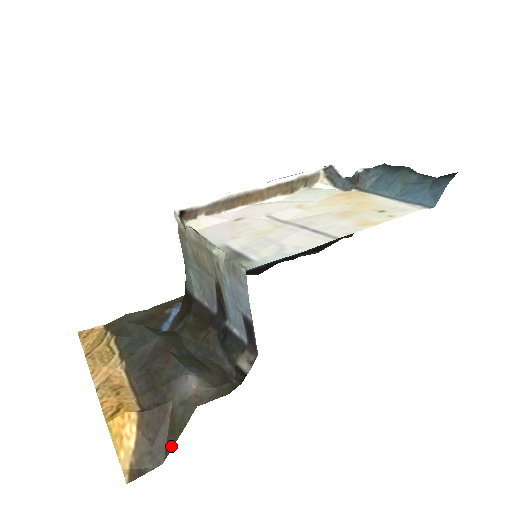
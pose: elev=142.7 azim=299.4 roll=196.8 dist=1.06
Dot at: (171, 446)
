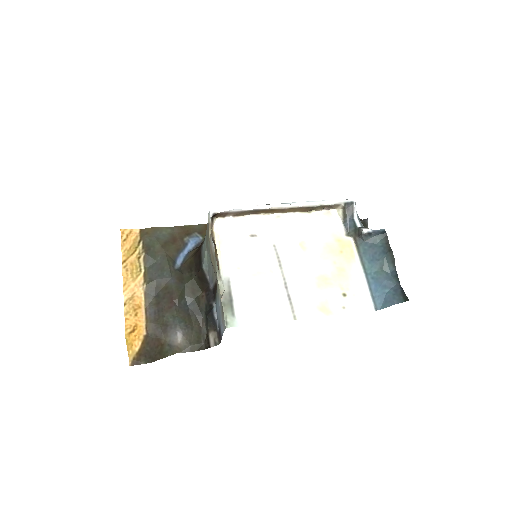
Dot at: (157, 359)
